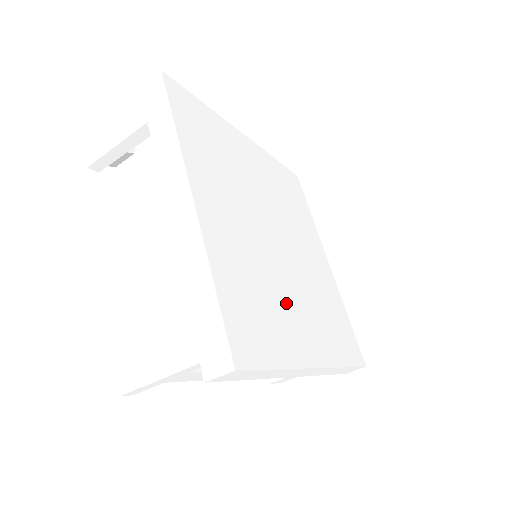
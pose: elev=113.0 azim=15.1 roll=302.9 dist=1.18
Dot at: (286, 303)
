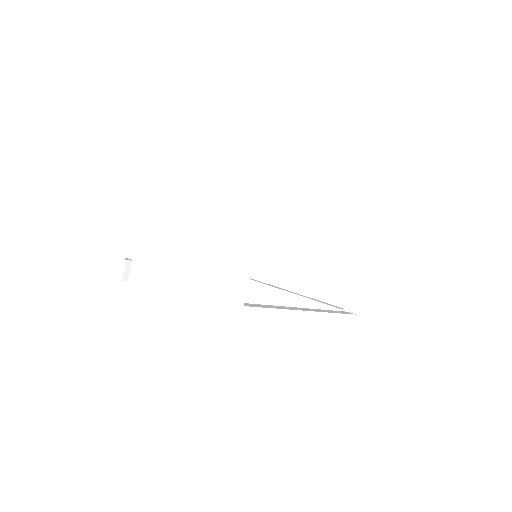
Dot at: occluded
